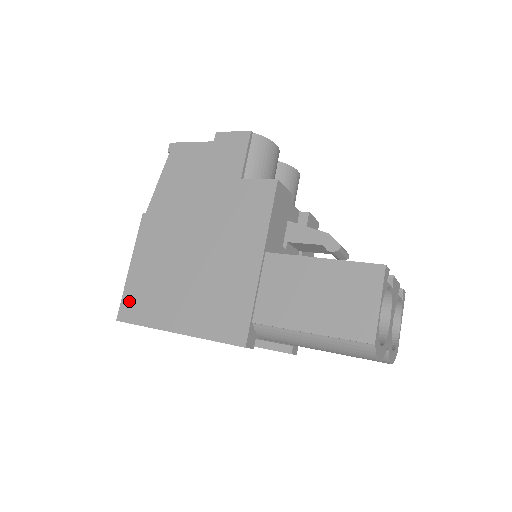
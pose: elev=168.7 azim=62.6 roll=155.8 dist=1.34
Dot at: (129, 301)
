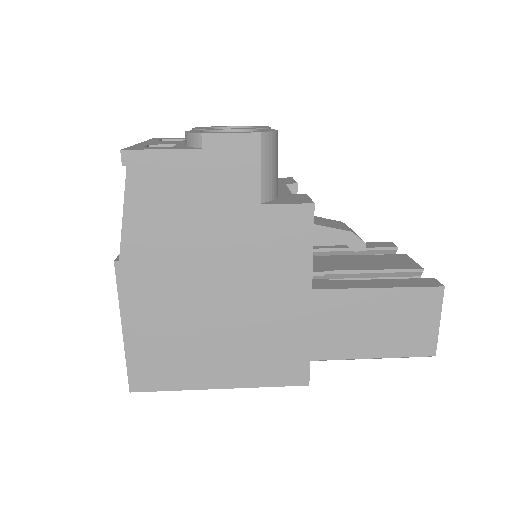
Dot at: (140, 369)
